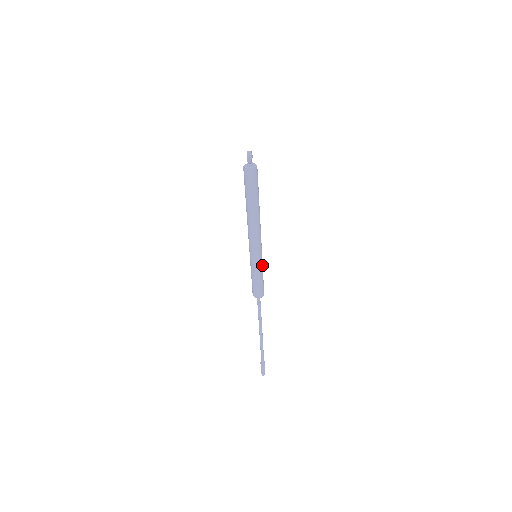
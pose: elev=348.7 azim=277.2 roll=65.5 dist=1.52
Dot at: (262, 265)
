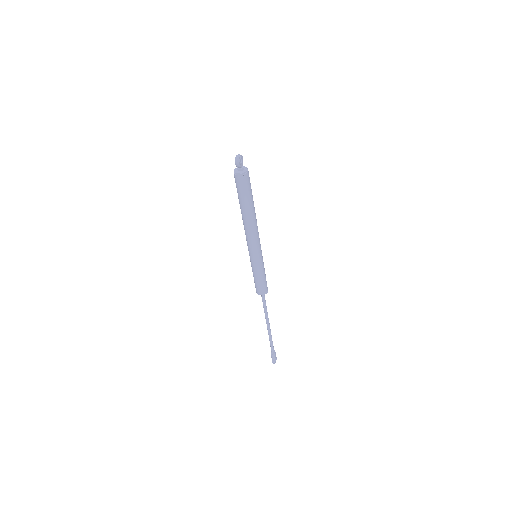
Dot at: (263, 265)
